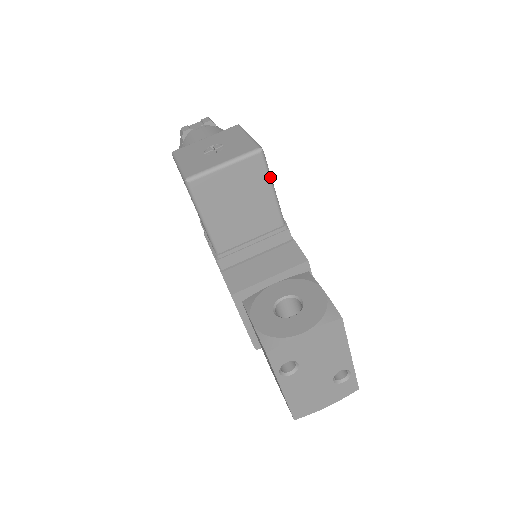
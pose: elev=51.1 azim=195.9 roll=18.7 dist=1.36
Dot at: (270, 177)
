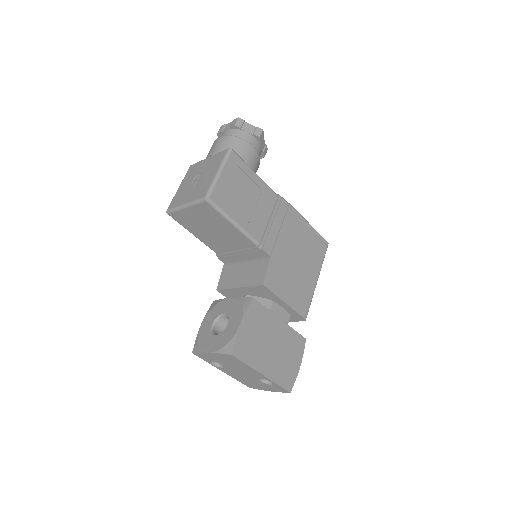
Dot at: (225, 216)
